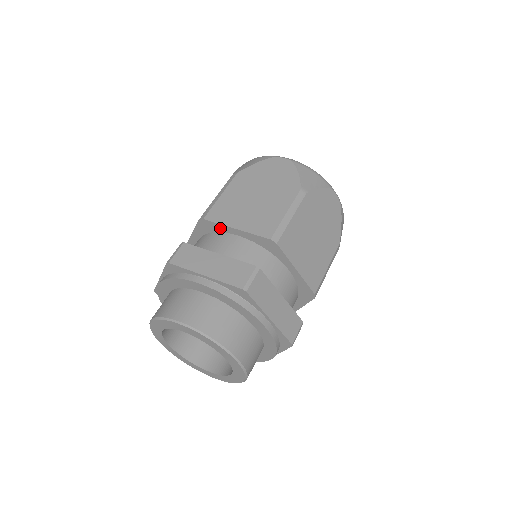
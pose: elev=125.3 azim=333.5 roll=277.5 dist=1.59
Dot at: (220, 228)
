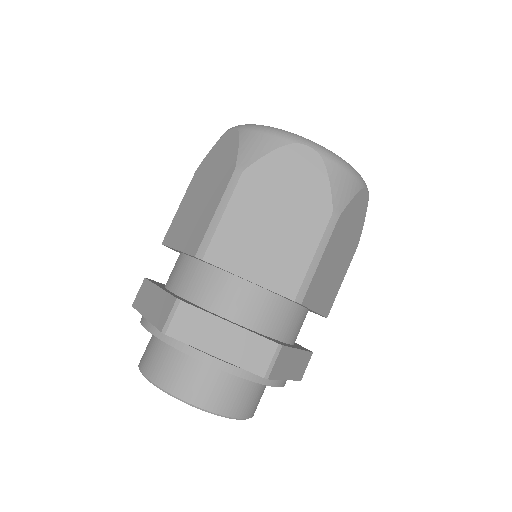
Dot at: occluded
